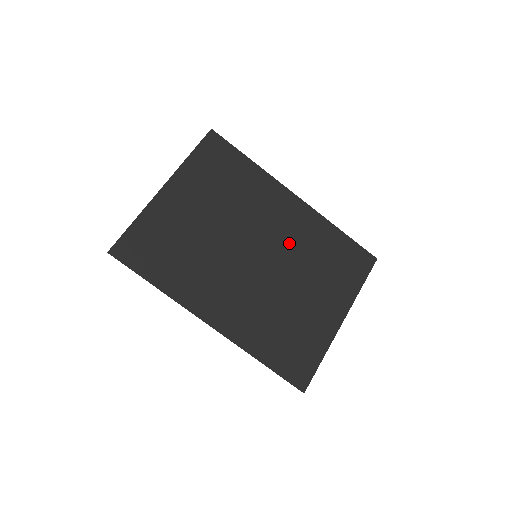
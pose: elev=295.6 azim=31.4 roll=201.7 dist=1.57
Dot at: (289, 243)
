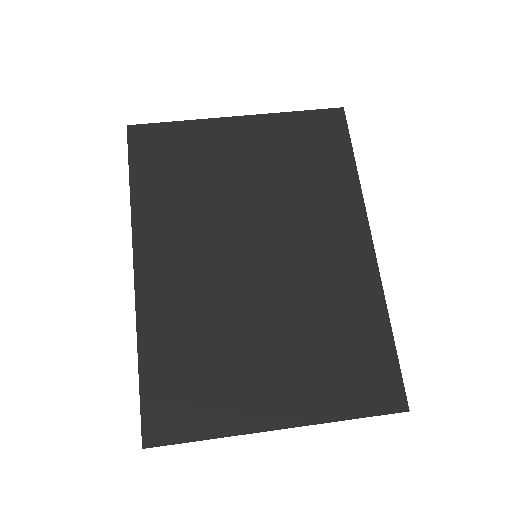
Dot at: (308, 280)
